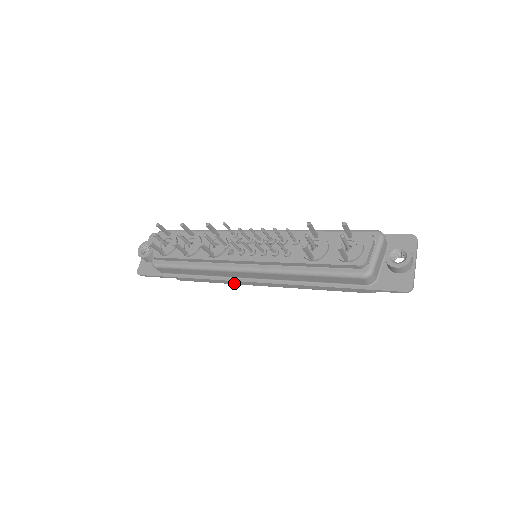
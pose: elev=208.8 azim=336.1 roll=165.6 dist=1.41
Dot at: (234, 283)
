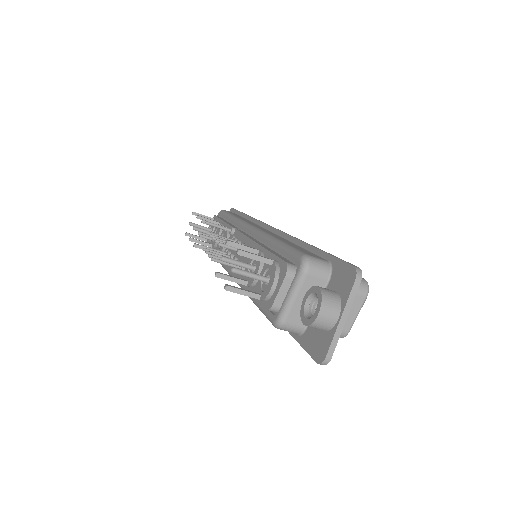
Dot at: occluded
